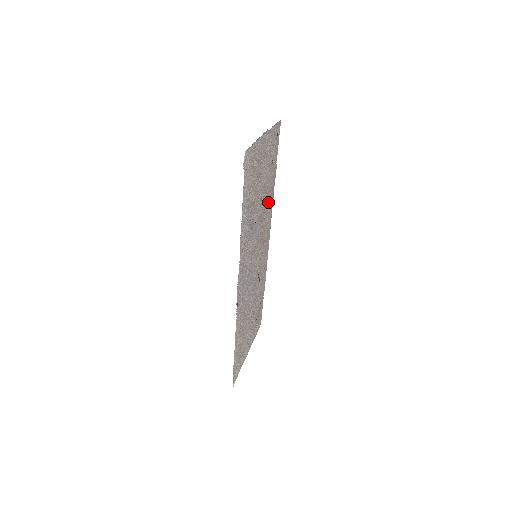
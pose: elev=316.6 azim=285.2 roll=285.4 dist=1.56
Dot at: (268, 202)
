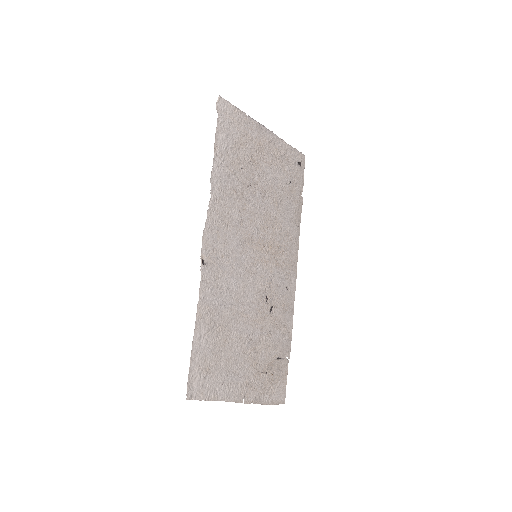
Dot at: (285, 221)
